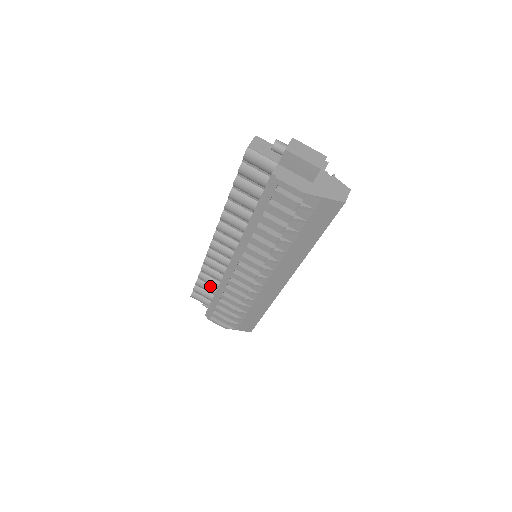
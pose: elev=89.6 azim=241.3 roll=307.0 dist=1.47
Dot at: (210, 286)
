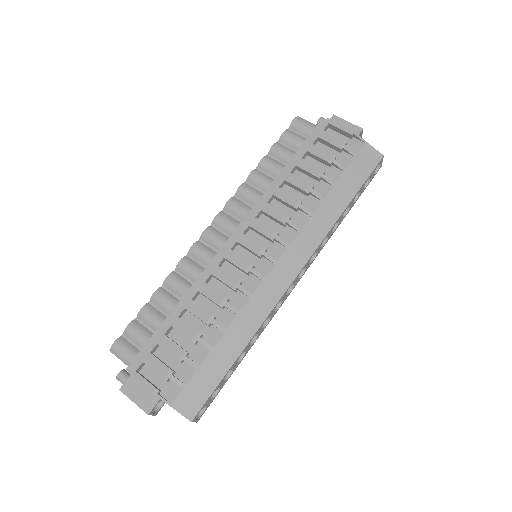
Dot at: (162, 315)
